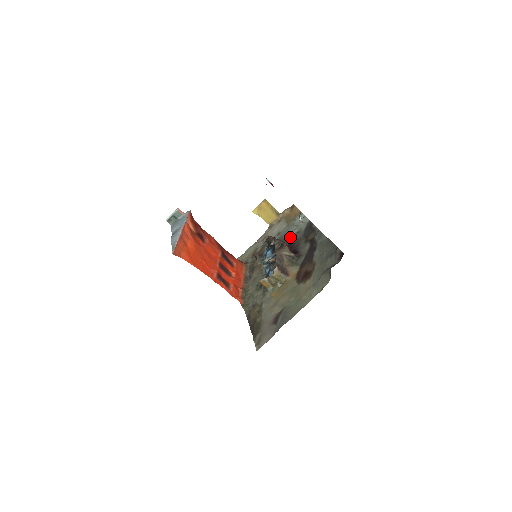
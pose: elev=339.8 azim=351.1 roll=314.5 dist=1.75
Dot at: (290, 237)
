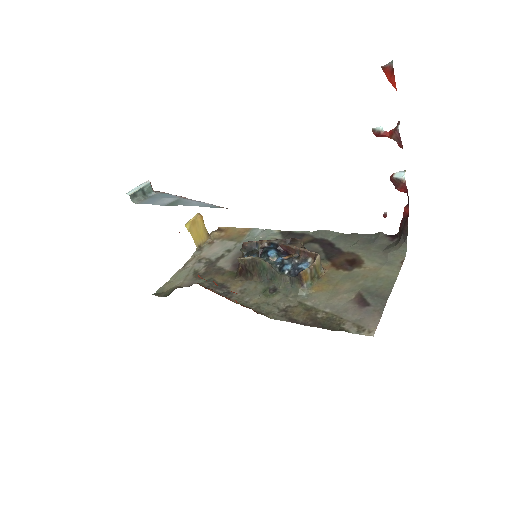
Dot at: occluded
